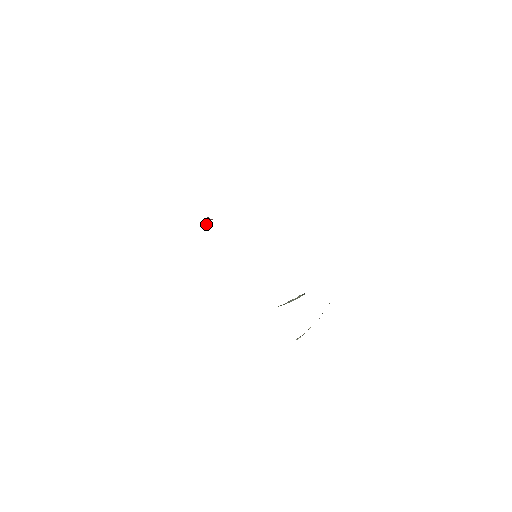
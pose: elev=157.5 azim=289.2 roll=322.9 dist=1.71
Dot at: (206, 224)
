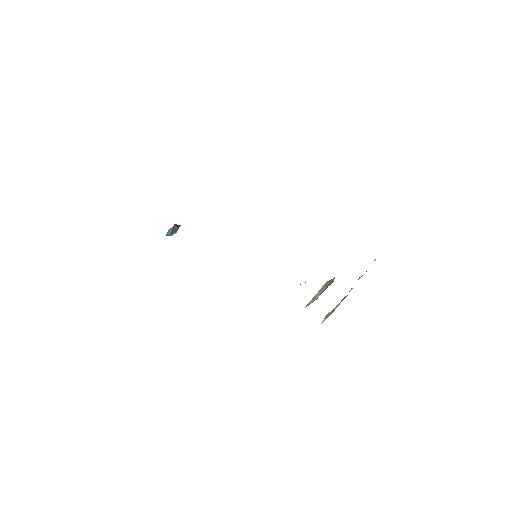
Dot at: (175, 233)
